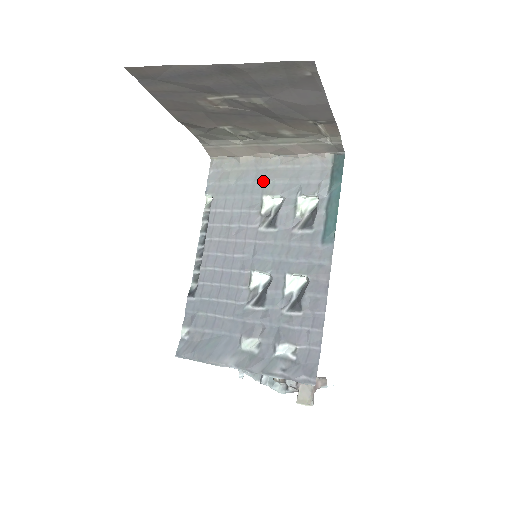
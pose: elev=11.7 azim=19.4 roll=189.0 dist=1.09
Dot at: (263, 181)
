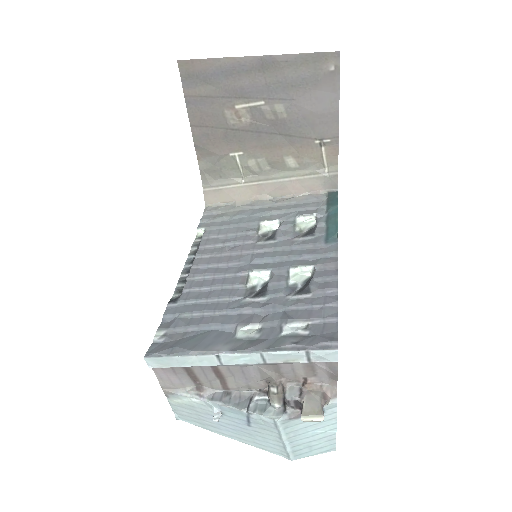
Dot at: (260, 214)
